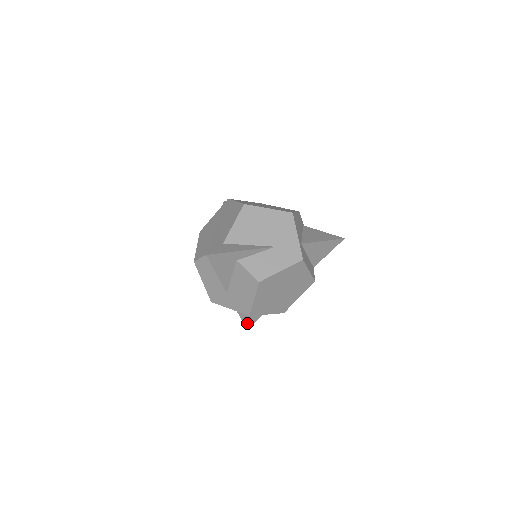
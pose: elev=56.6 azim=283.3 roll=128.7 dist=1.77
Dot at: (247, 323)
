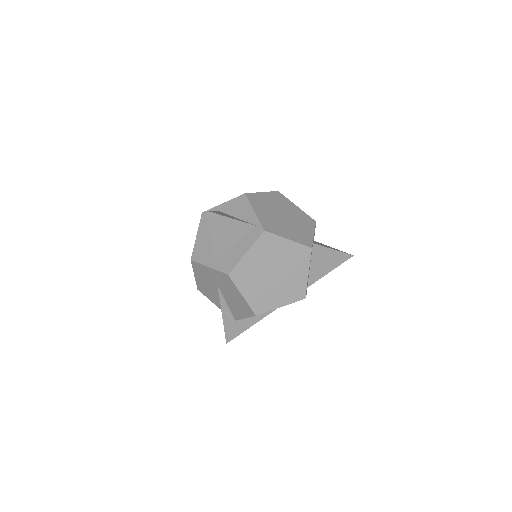
Dot at: occluded
